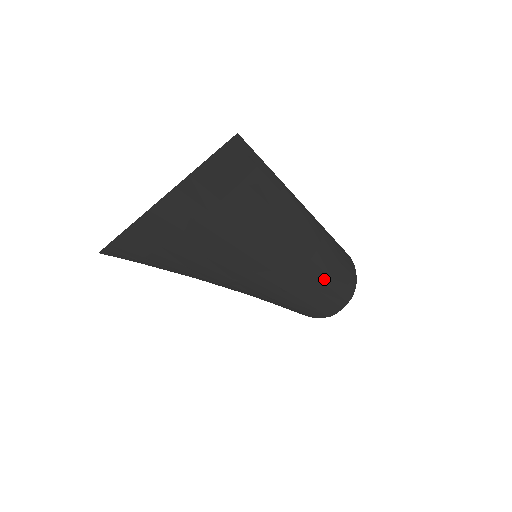
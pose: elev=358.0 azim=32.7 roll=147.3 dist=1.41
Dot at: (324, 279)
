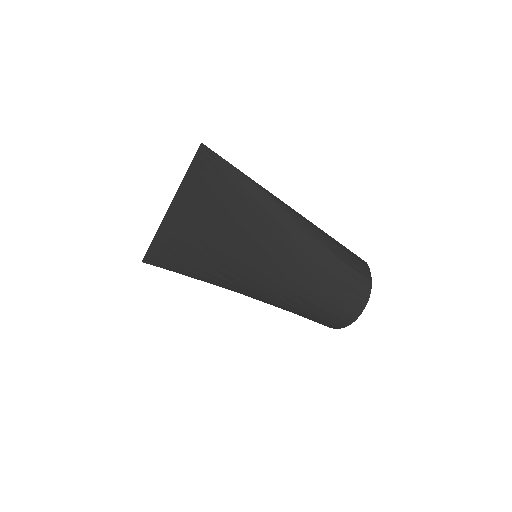
Dot at: (327, 277)
